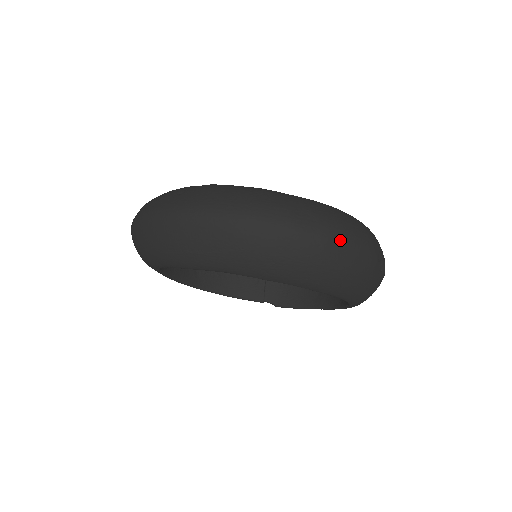
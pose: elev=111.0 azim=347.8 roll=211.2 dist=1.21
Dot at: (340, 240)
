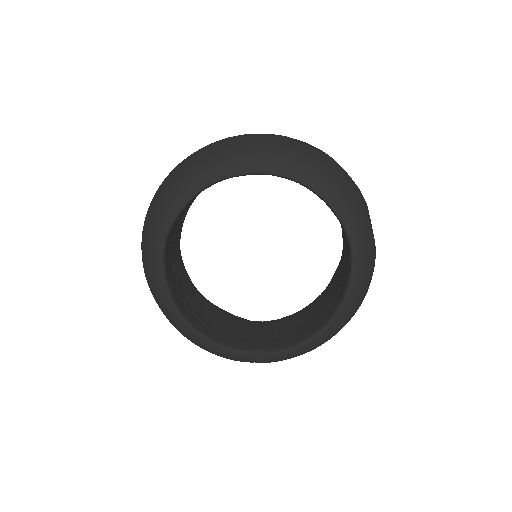
Dot at: (338, 164)
